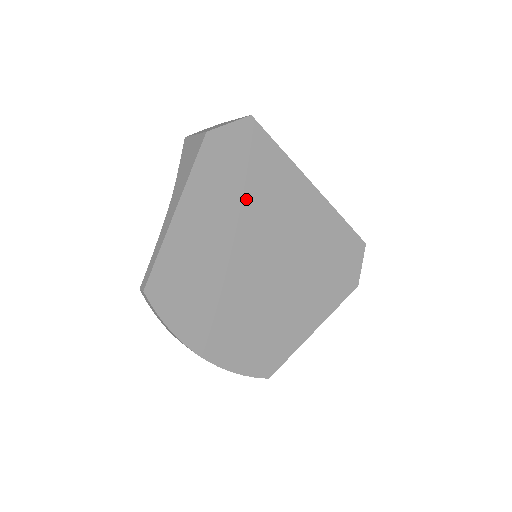
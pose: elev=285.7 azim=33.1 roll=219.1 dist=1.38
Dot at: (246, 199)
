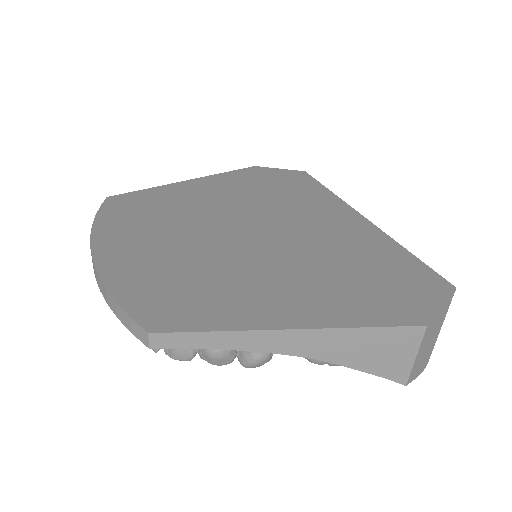
Dot at: (265, 197)
